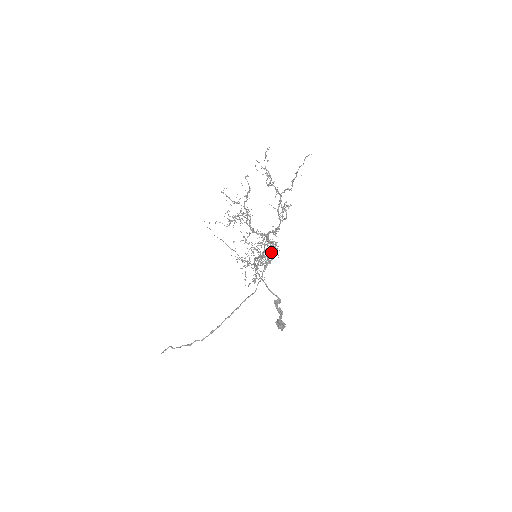
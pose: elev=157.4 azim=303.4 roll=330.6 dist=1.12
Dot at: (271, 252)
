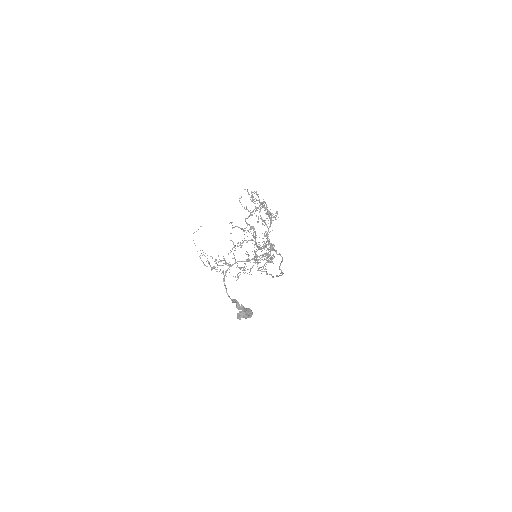
Dot at: (268, 259)
